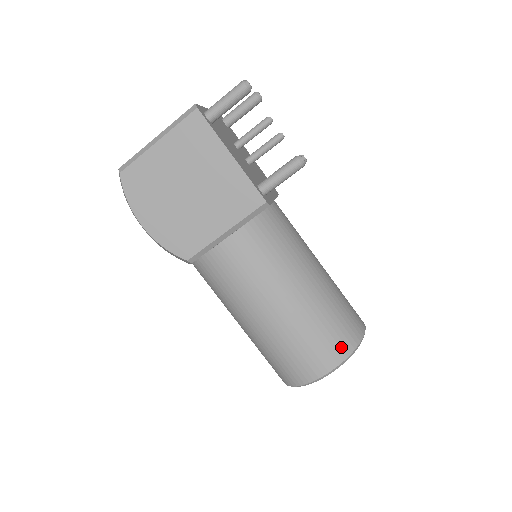
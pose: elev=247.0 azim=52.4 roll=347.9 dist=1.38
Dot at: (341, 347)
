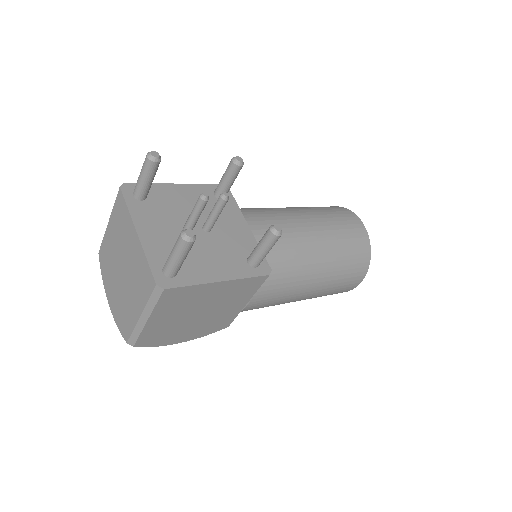
Dot at: (362, 267)
